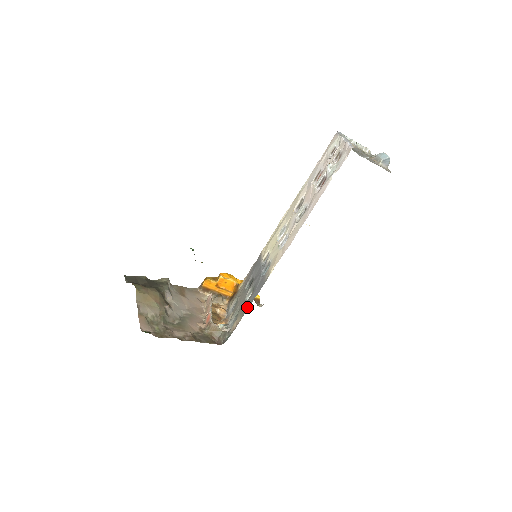
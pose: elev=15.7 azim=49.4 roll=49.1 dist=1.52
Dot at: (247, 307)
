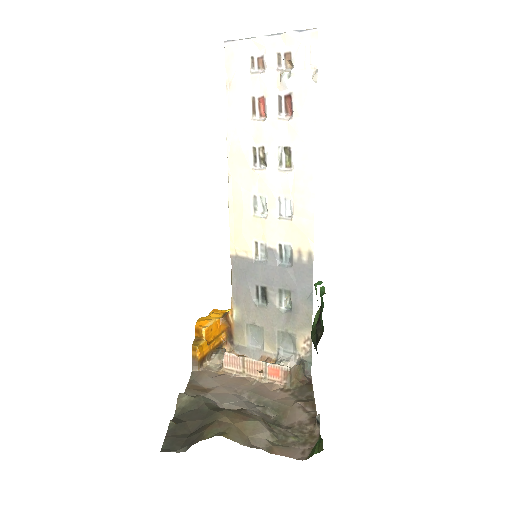
Dot at: (309, 311)
